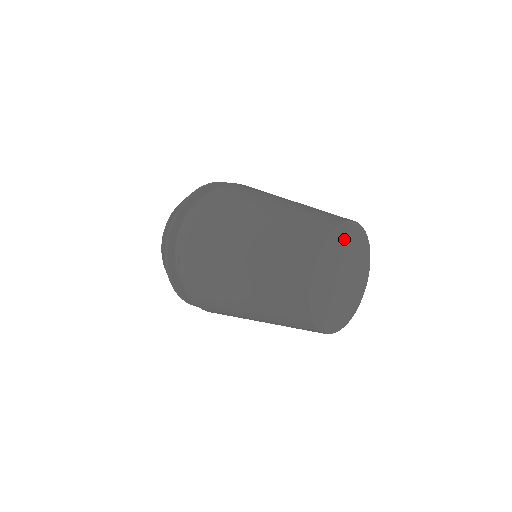
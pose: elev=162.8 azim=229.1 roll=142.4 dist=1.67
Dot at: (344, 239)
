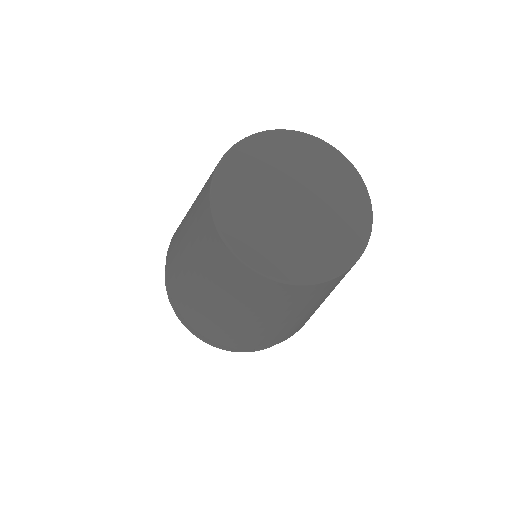
Dot at: (336, 173)
